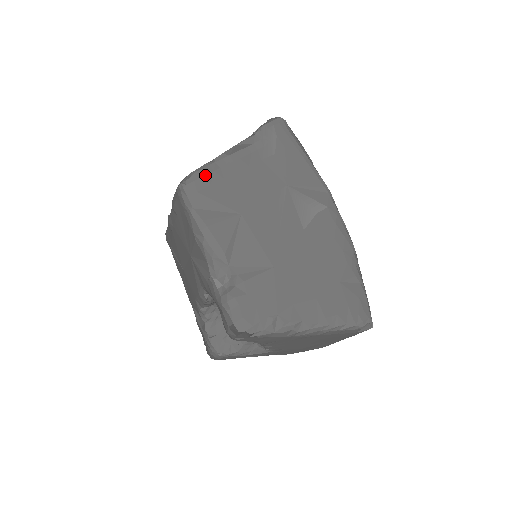
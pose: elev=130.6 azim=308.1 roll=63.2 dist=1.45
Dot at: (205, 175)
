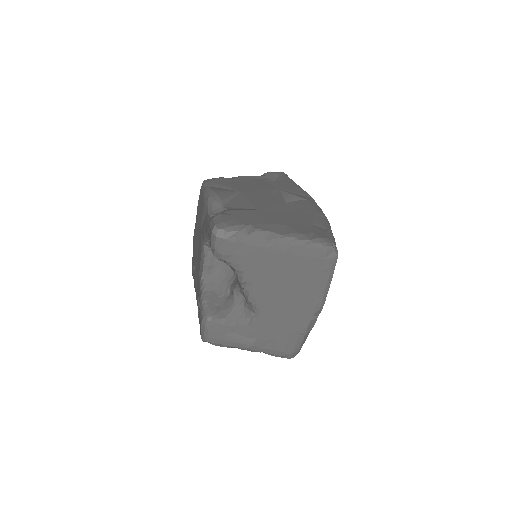
Dot at: (221, 178)
